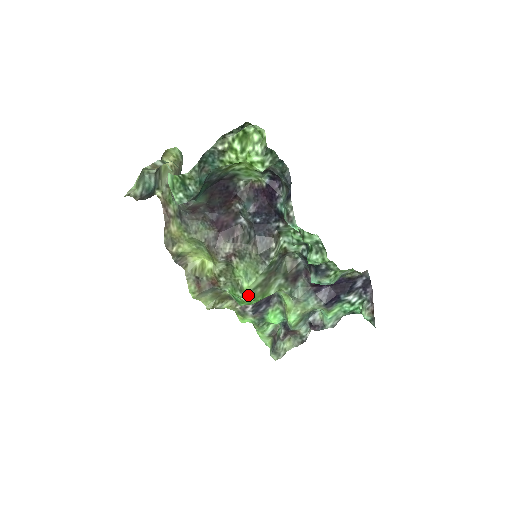
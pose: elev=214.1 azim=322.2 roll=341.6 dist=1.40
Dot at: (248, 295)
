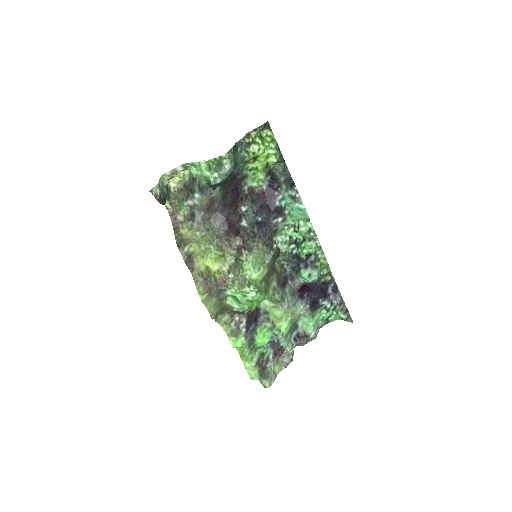
Dot at: (256, 288)
